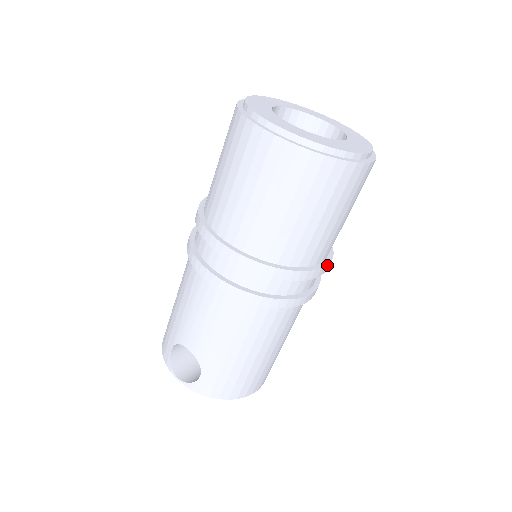
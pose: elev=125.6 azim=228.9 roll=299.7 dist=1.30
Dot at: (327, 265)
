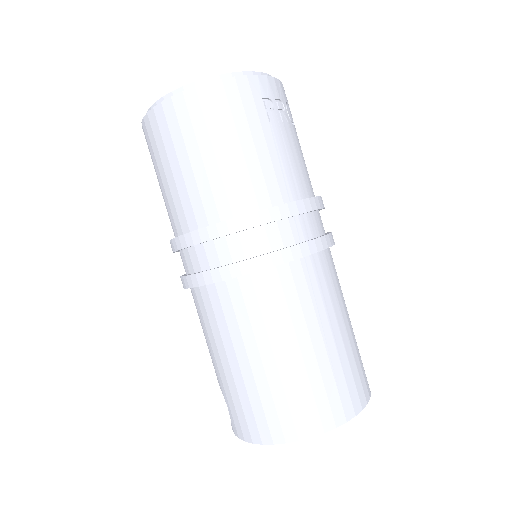
Dot at: (254, 213)
